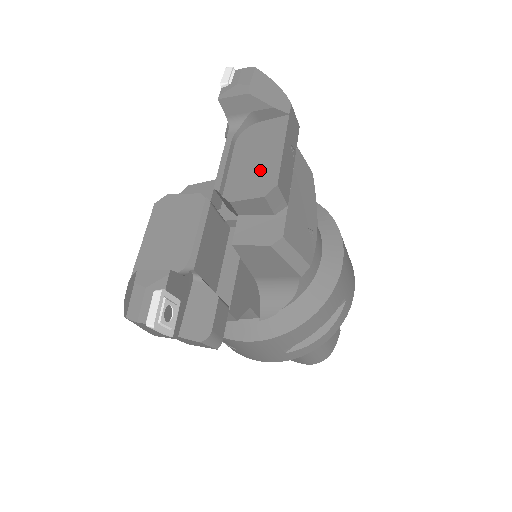
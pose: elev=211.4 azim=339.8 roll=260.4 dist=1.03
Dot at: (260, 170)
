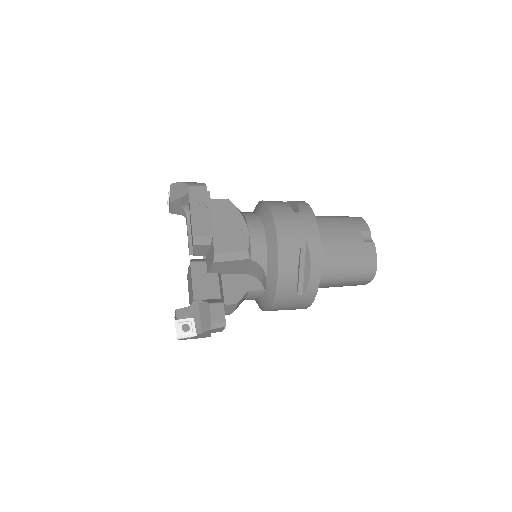
Dot at: occluded
